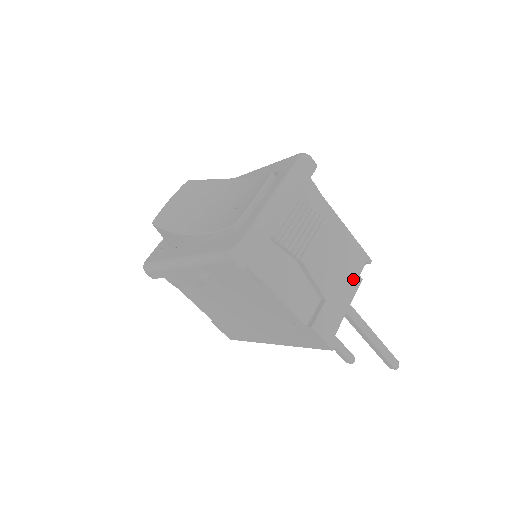
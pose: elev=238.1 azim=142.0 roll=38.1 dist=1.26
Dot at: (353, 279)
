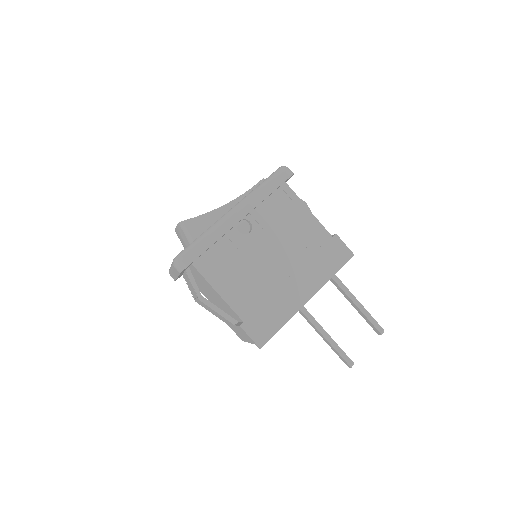
Dot at: occluded
